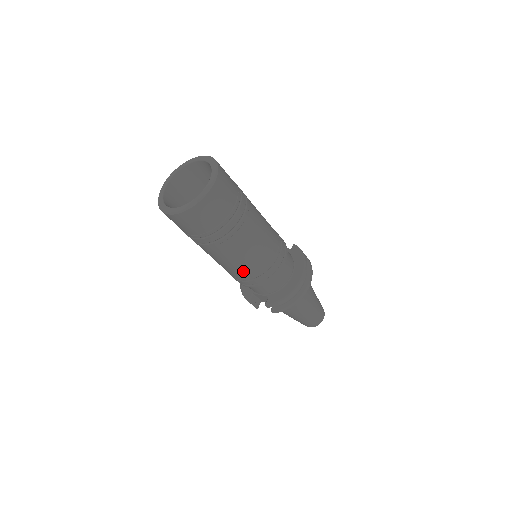
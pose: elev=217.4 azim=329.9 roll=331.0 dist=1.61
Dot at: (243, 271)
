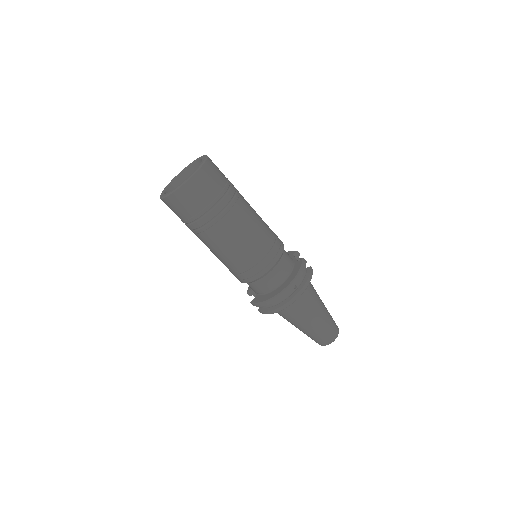
Dot at: (225, 264)
